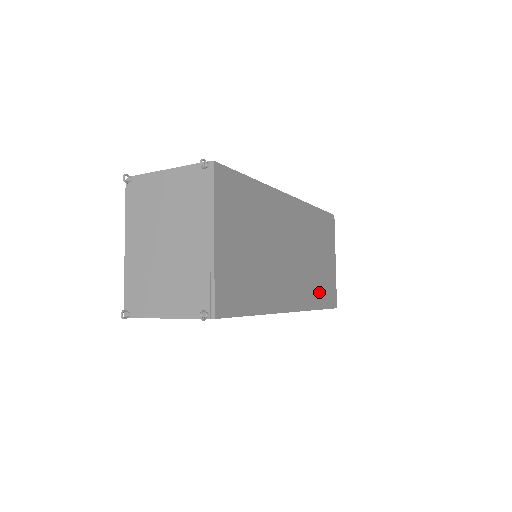
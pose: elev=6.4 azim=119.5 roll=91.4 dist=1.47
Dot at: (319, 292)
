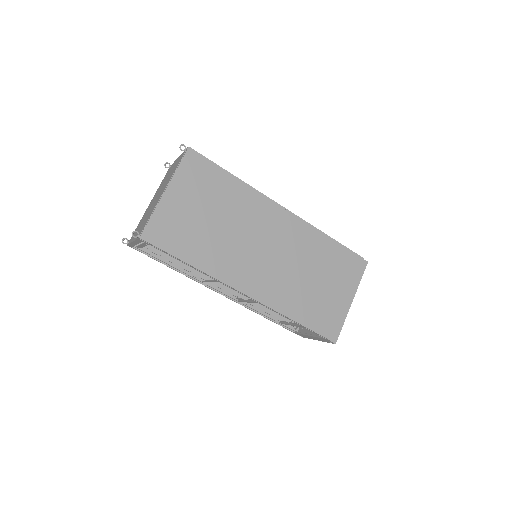
Dot at: (301, 306)
